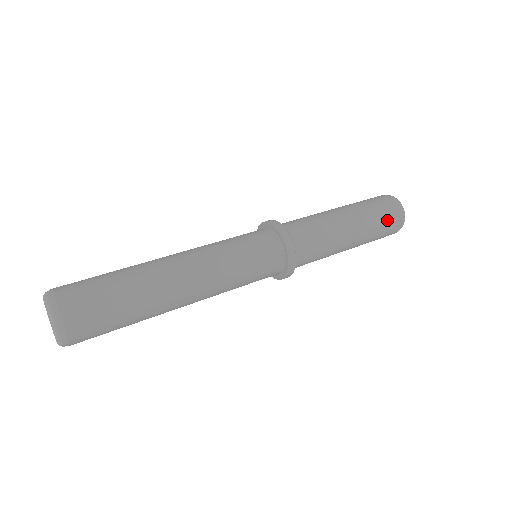
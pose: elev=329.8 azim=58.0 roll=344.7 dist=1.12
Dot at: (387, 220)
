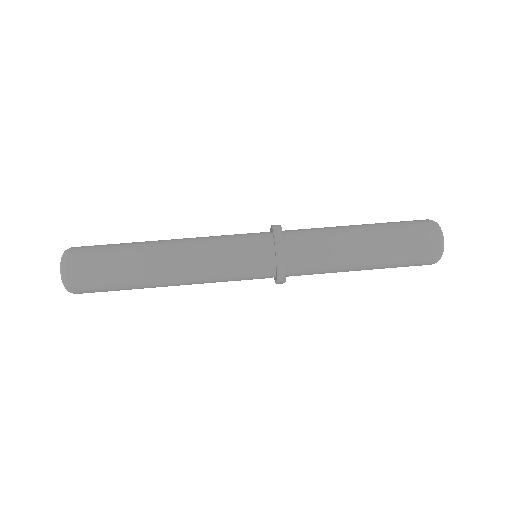
Dot at: (413, 259)
